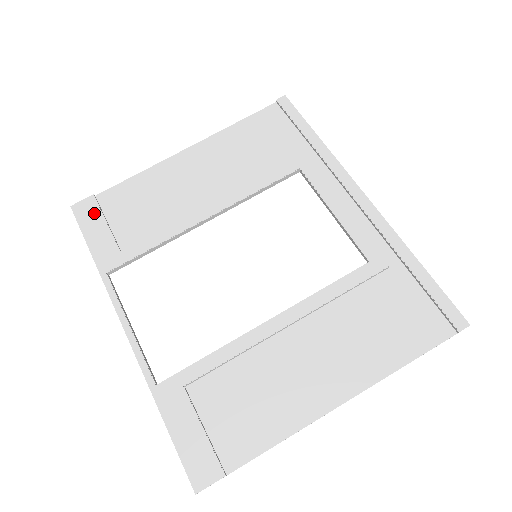
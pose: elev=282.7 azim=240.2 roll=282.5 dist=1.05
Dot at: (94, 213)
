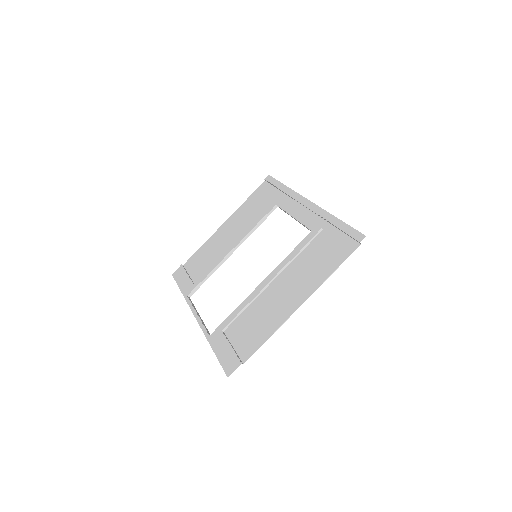
Dot at: (182, 272)
